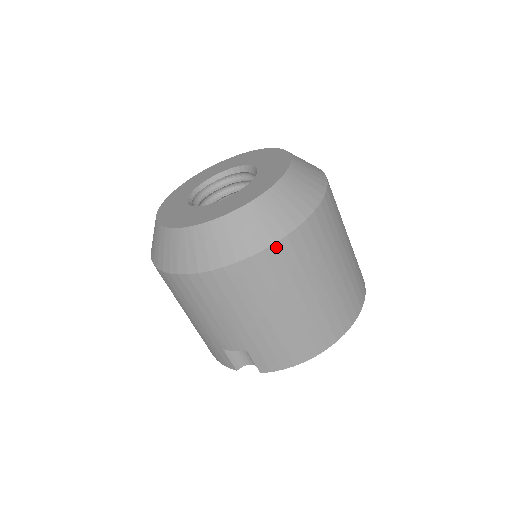
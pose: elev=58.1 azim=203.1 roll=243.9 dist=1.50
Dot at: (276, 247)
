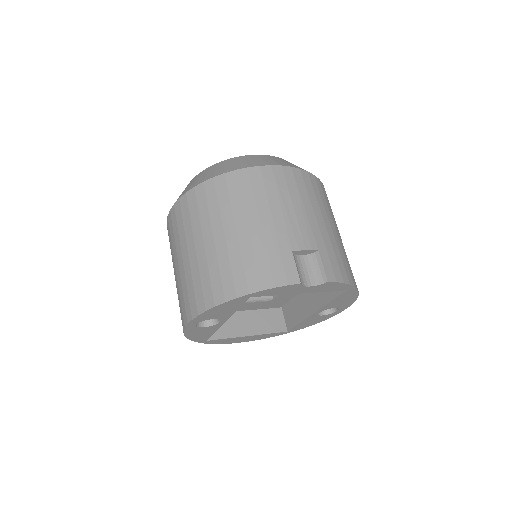
Dot at: occluded
